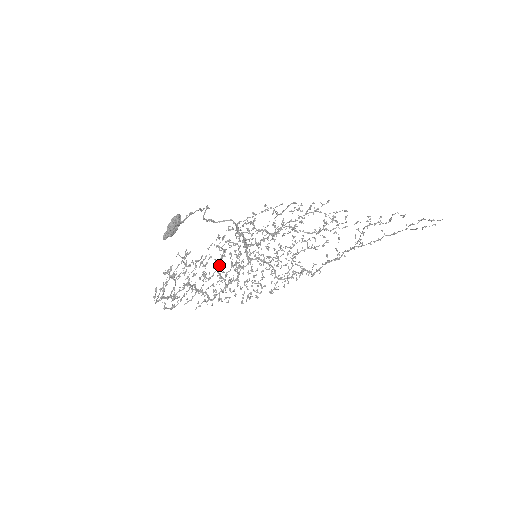
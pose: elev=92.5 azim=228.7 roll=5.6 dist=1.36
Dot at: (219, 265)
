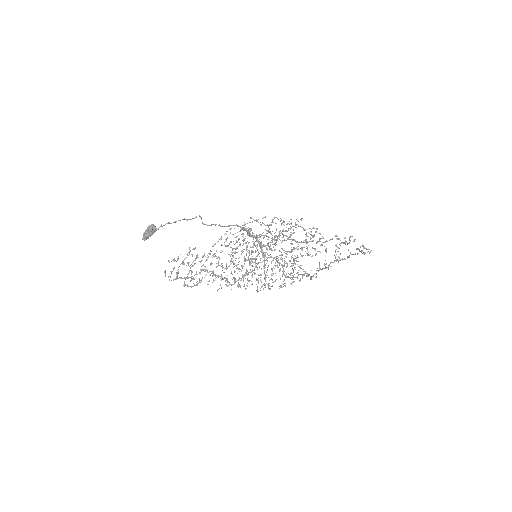
Dot at: occluded
